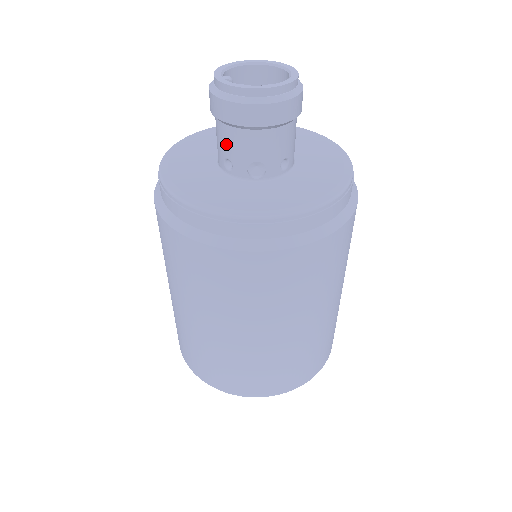
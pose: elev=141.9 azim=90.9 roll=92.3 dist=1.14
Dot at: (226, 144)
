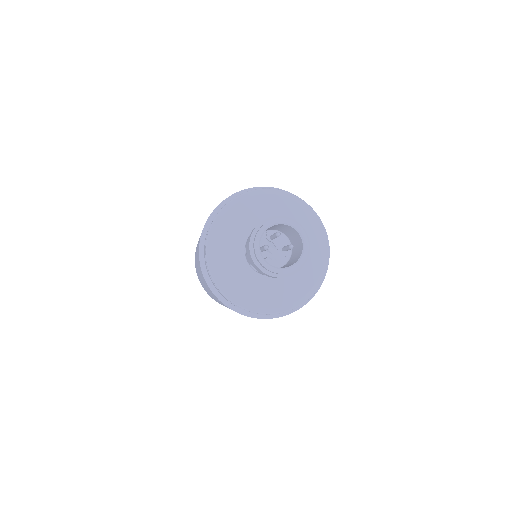
Dot at: occluded
